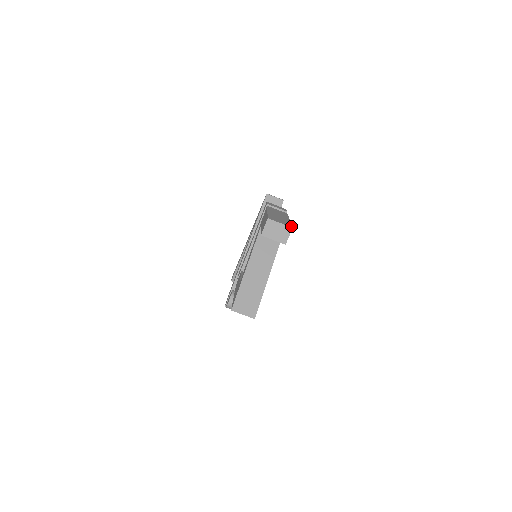
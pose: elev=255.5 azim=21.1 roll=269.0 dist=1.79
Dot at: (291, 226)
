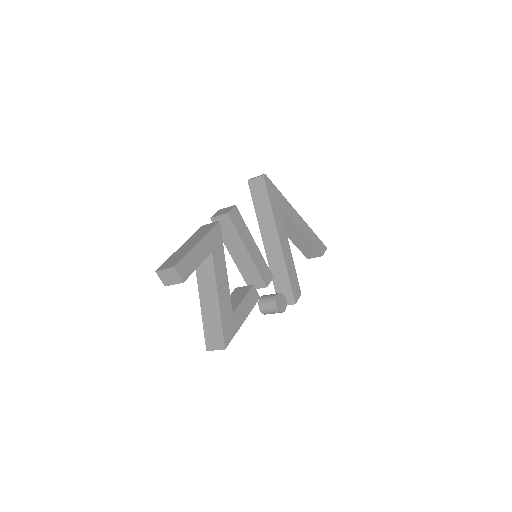
Dot at: (176, 264)
